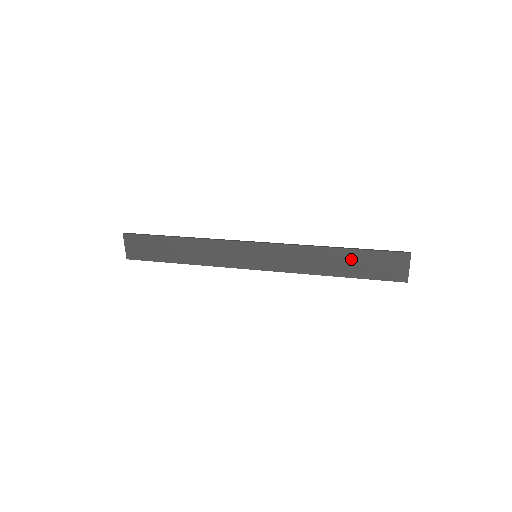
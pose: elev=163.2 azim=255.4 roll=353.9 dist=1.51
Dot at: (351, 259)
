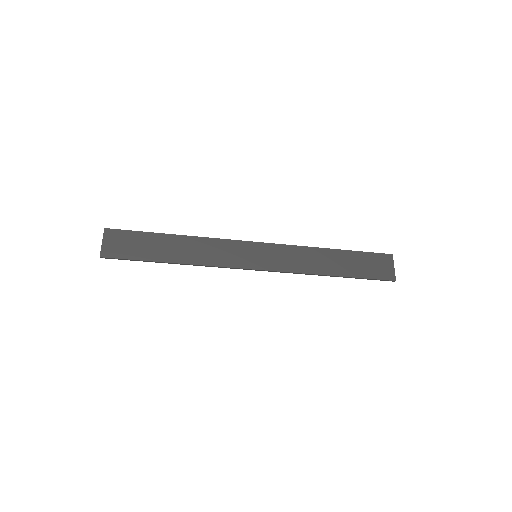
Dot at: (346, 259)
